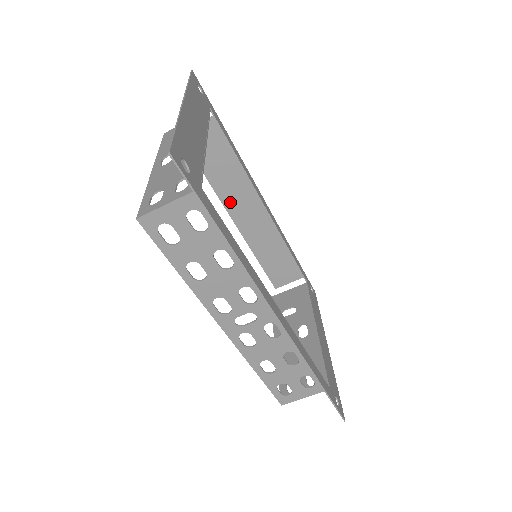
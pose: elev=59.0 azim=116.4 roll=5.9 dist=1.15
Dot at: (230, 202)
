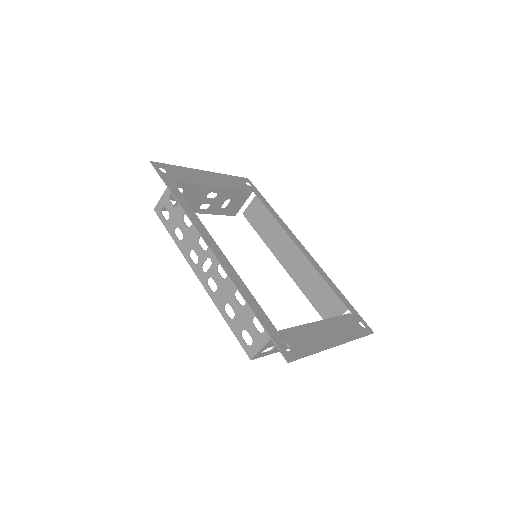
Dot at: (277, 251)
